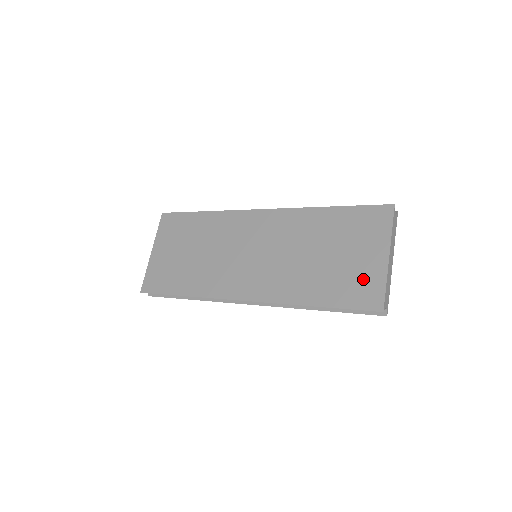
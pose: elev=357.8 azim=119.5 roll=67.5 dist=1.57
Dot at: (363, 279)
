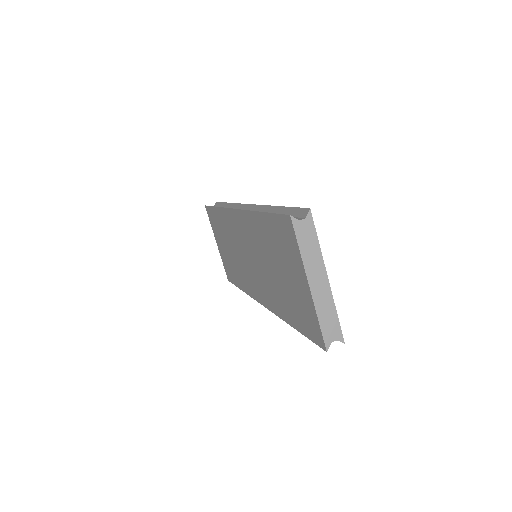
Dot at: (304, 309)
